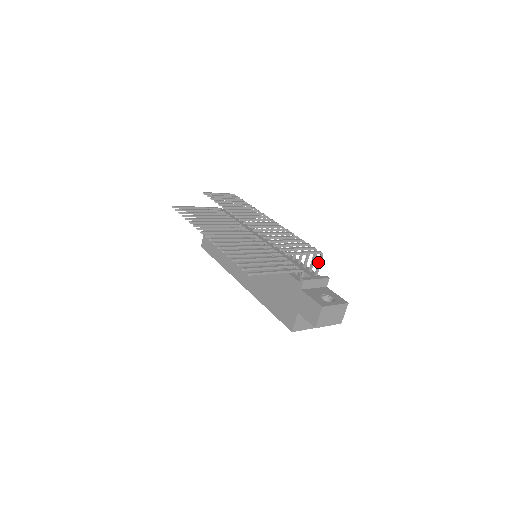
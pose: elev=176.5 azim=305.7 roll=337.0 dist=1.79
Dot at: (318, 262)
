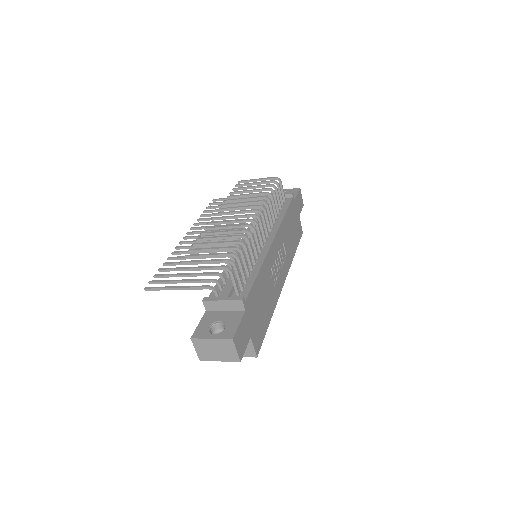
Dot at: (232, 278)
